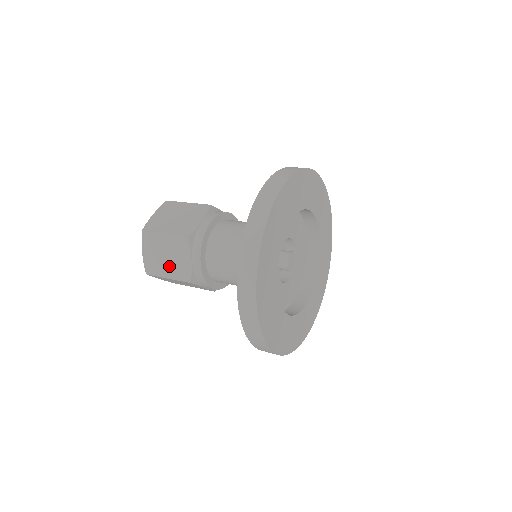
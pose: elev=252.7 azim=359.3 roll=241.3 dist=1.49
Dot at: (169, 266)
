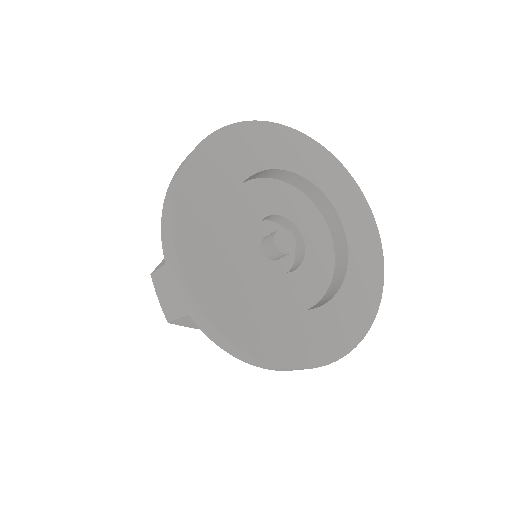
Dot at: occluded
